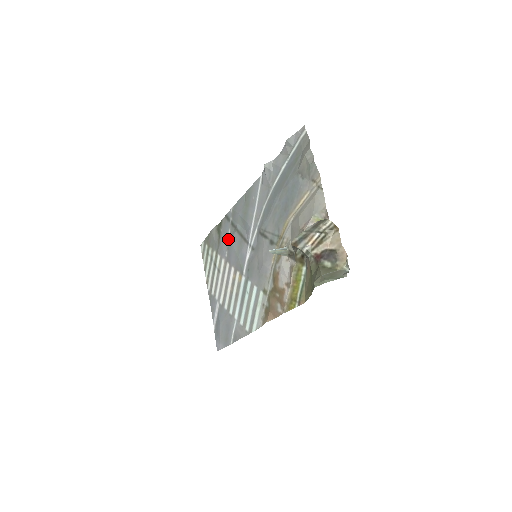
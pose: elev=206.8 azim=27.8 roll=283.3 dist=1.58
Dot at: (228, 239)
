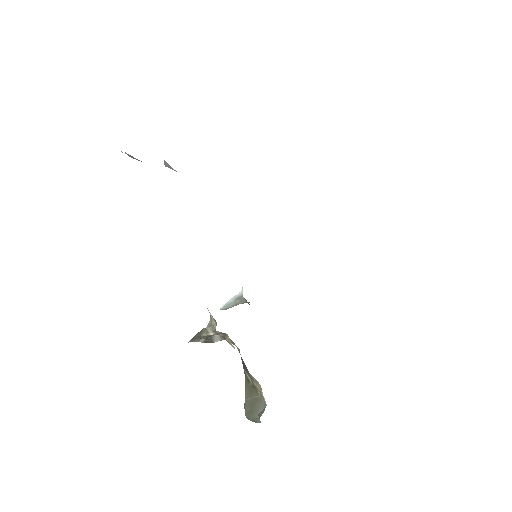
Dot at: occluded
